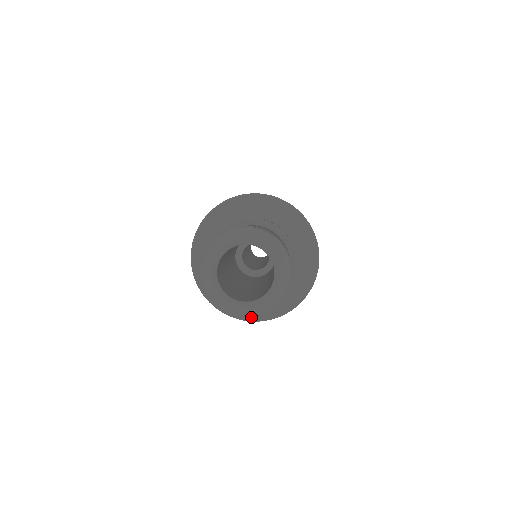
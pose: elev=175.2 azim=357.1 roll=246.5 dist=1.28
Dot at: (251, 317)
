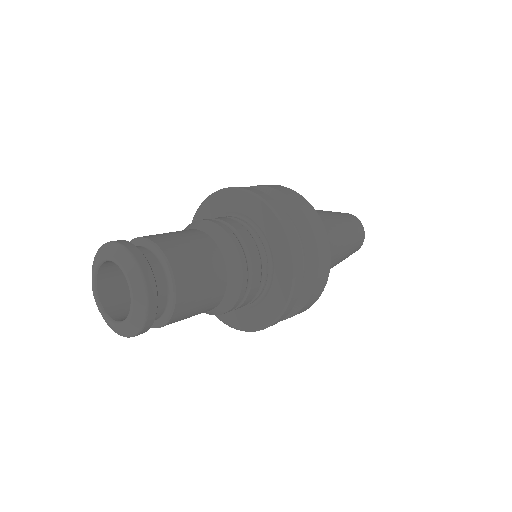
Dot at: occluded
